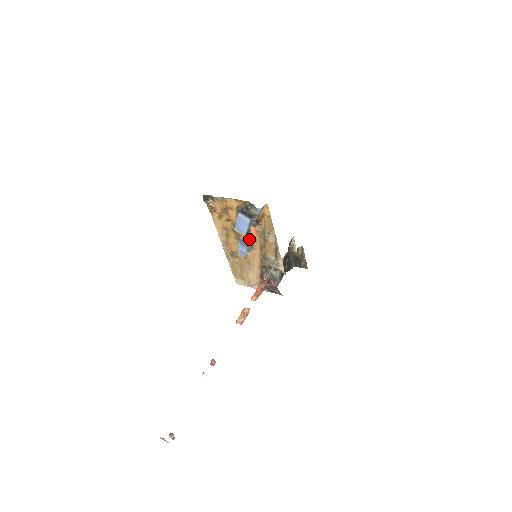
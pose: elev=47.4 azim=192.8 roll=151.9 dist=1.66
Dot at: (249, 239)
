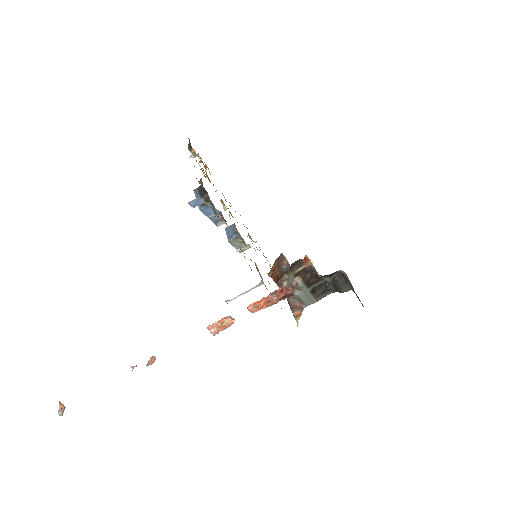
Dot at: occluded
